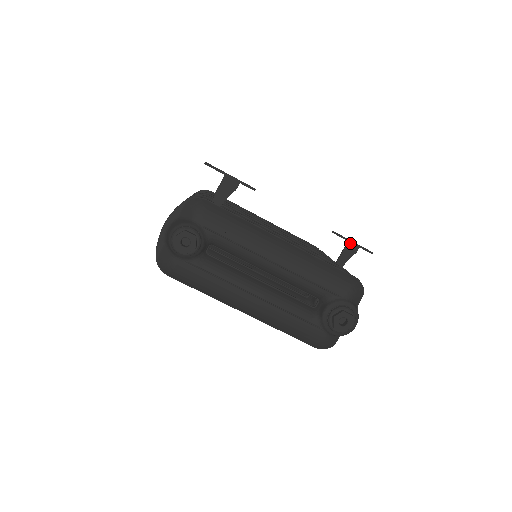
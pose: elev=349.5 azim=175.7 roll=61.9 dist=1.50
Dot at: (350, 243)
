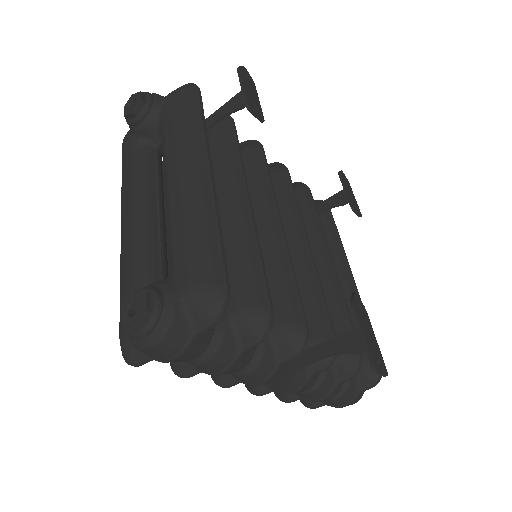
Dot at: occluded
